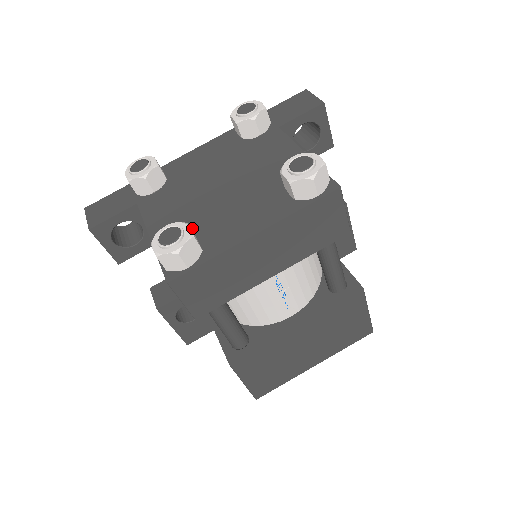
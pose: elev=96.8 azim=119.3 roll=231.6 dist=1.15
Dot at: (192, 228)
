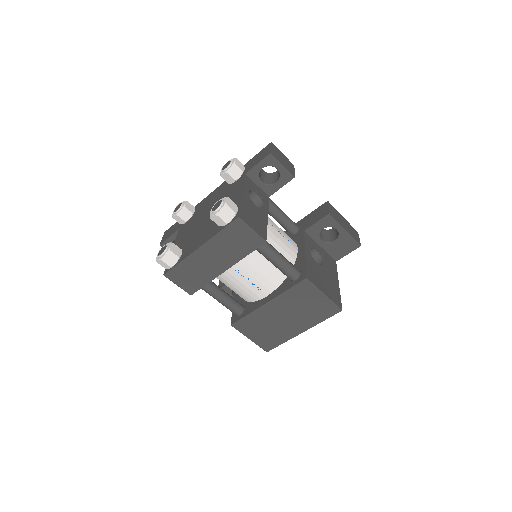
Dot at: (185, 244)
